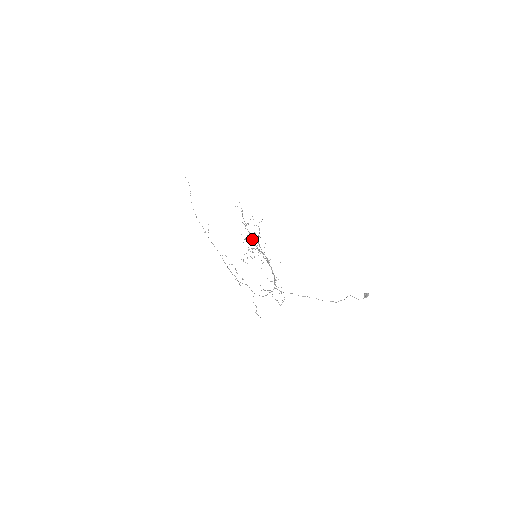
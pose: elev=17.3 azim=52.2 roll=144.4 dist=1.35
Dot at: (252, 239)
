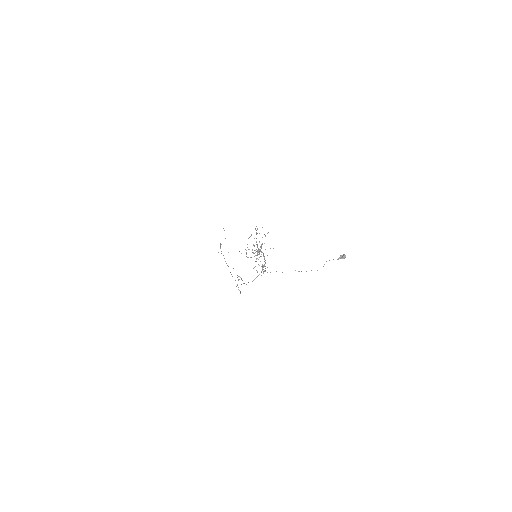
Dot at: occluded
